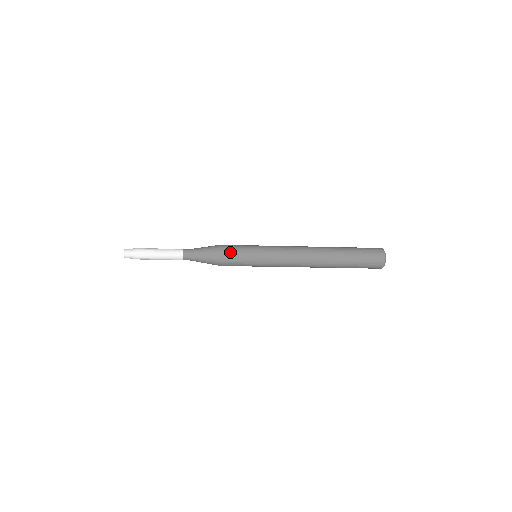
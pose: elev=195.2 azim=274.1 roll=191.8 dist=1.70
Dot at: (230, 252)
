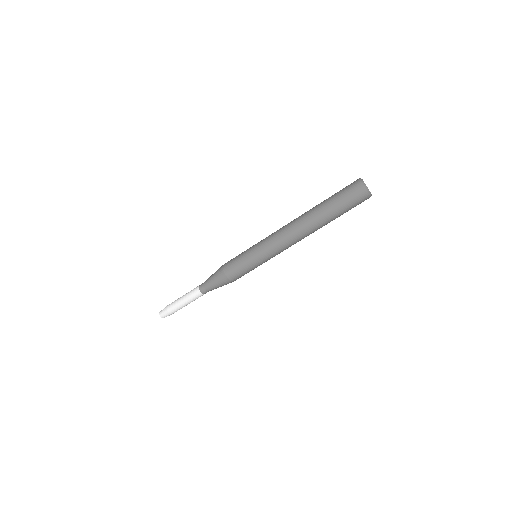
Dot at: occluded
